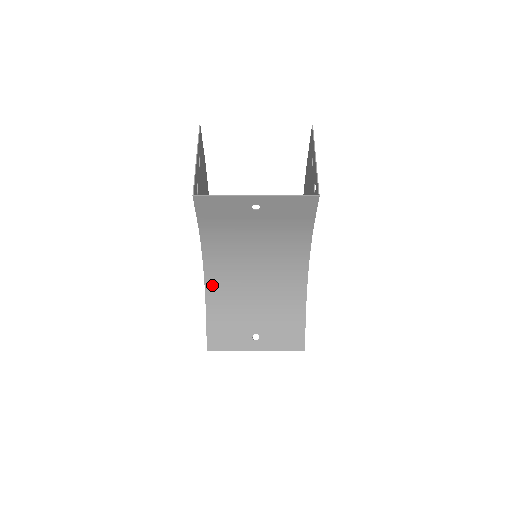
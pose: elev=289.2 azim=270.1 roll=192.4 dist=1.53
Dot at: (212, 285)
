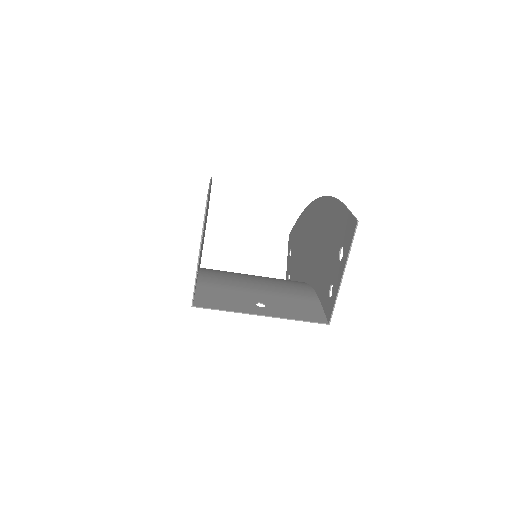
Dot at: occluded
